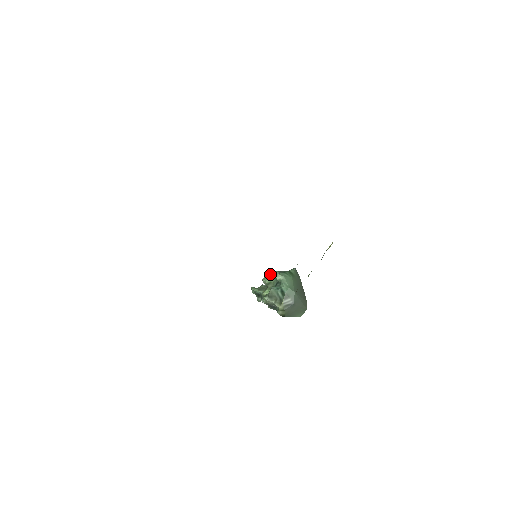
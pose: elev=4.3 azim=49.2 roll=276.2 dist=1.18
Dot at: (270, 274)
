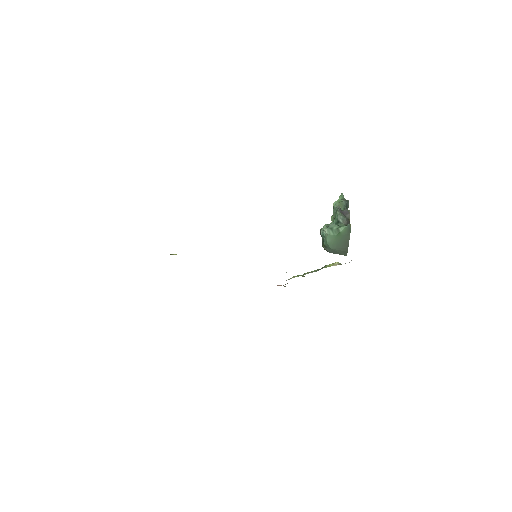
Dot at: (335, 212)
